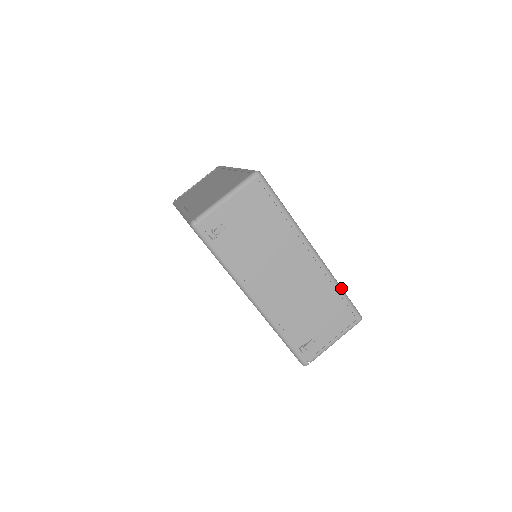
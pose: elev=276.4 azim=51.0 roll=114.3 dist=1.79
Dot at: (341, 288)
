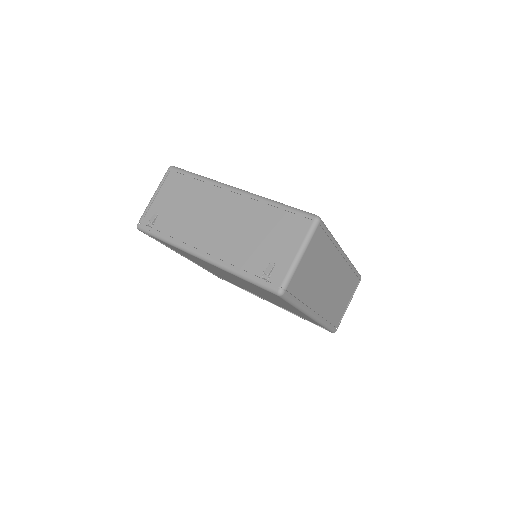
Dot at: (279, 203)
